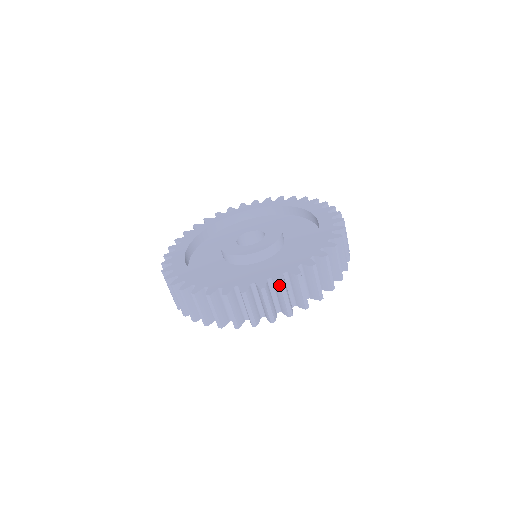
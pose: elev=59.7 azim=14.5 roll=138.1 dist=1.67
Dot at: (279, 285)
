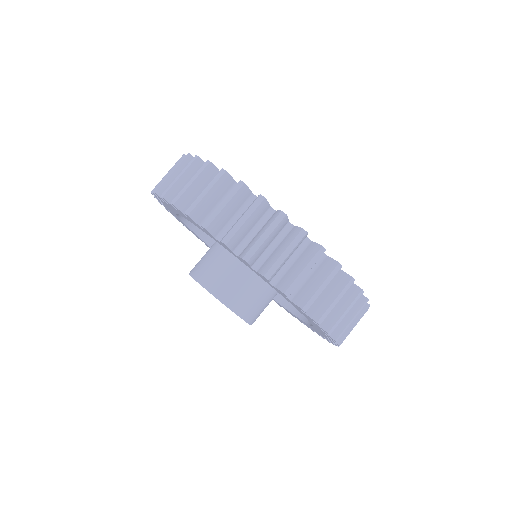
Dot at: (358, 291)
